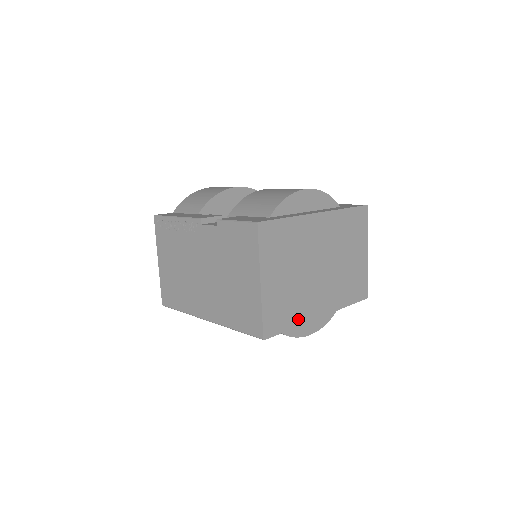
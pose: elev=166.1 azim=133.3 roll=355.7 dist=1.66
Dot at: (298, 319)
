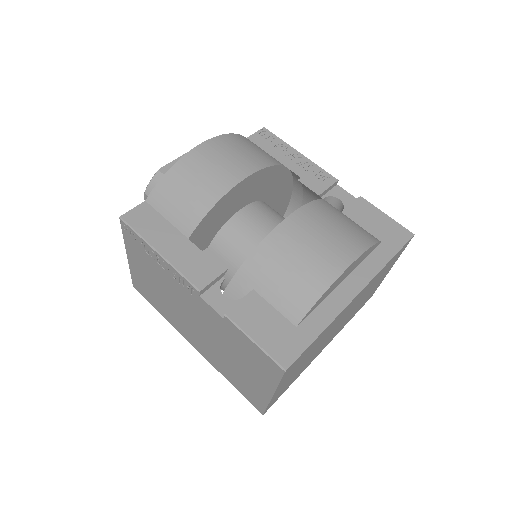
Dot at: (299, 374)
